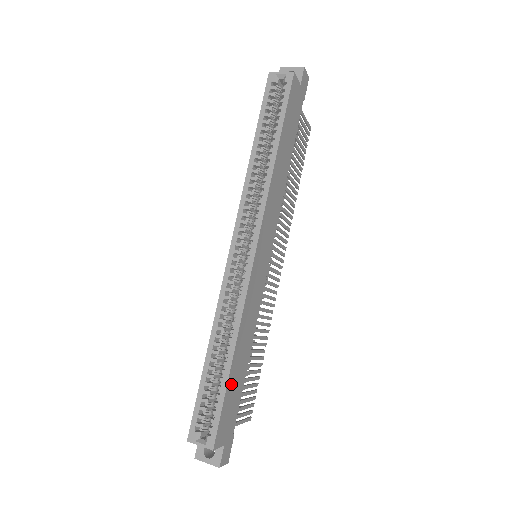
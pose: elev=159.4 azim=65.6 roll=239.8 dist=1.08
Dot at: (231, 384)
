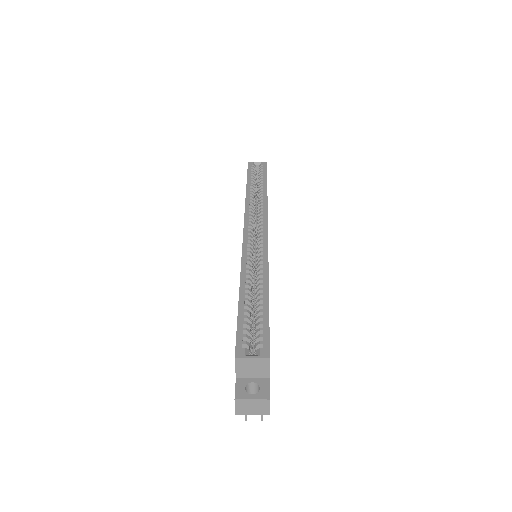
Dot at: occluded
